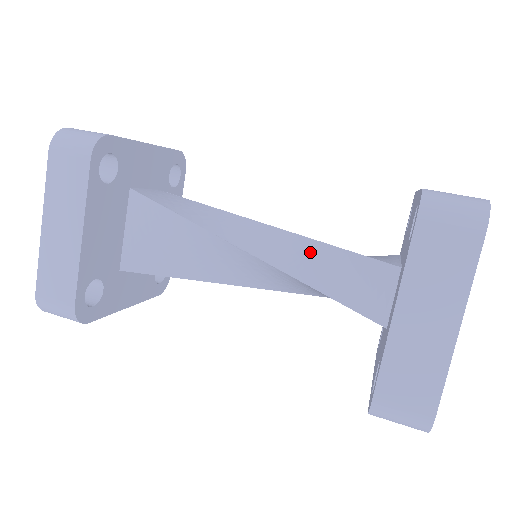
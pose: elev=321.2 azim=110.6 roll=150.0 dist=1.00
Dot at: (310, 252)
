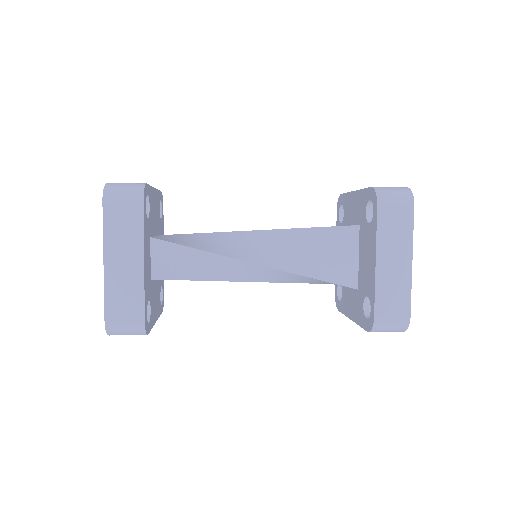
Dot at: occluded
